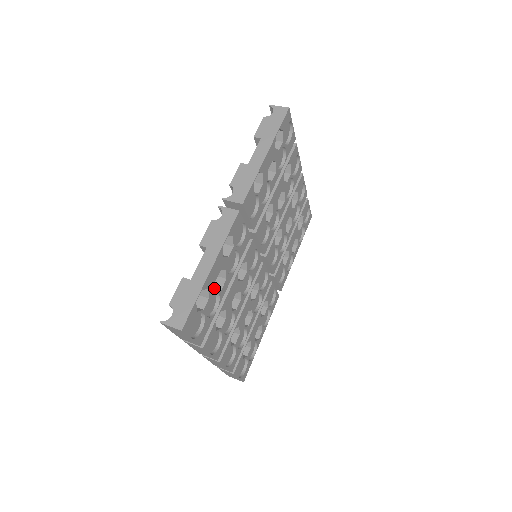
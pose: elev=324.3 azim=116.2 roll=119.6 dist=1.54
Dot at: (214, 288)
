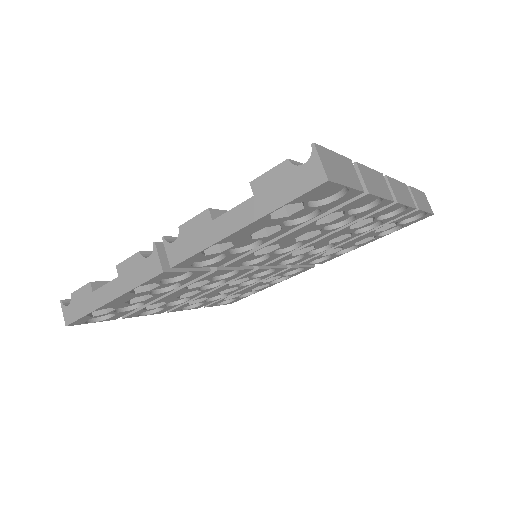
Dot at: (125, 304)
